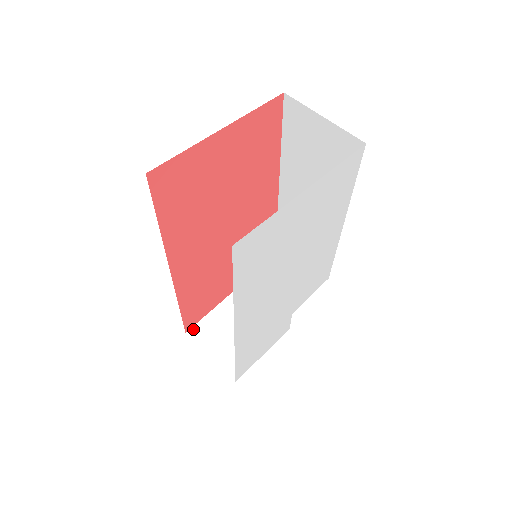
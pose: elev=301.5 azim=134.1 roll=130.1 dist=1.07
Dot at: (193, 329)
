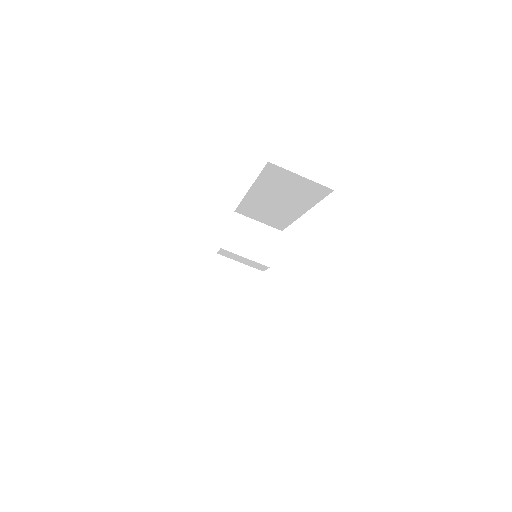
Dot at: (201, 300)
